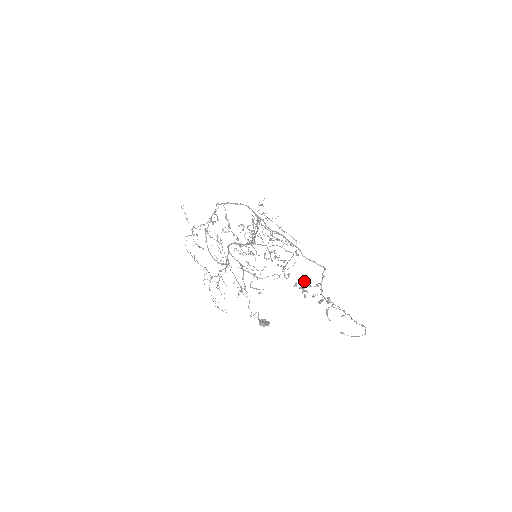
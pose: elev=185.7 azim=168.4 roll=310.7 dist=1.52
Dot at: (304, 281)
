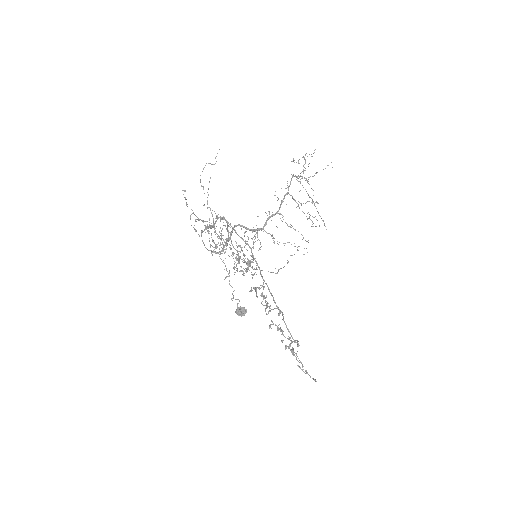
Dot at: occluded
